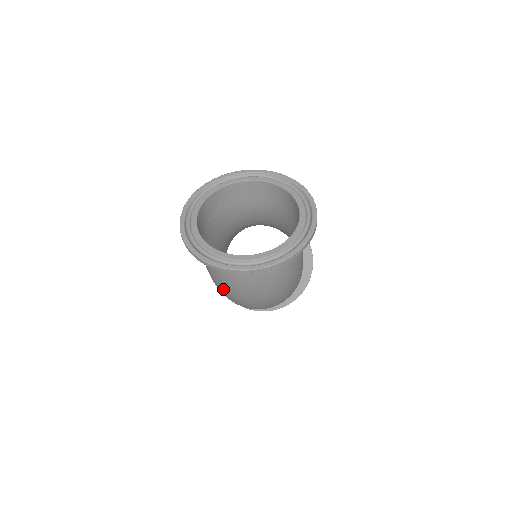
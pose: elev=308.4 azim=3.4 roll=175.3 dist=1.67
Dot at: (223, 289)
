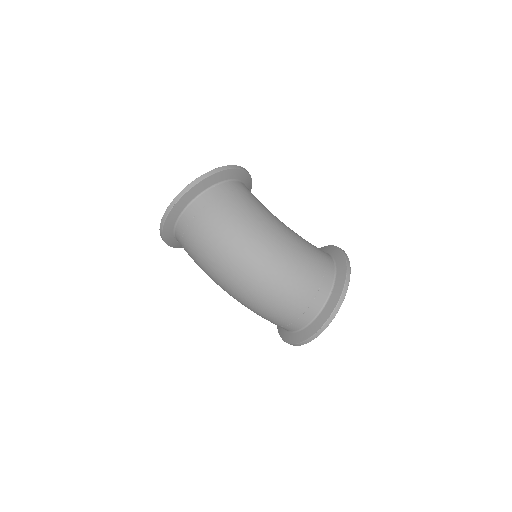
Dot at: (206, 268)
